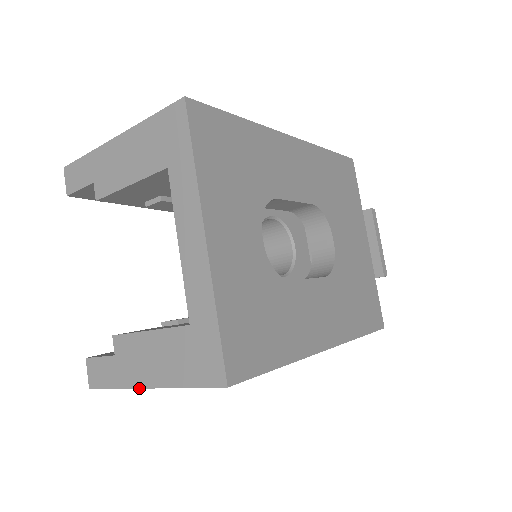
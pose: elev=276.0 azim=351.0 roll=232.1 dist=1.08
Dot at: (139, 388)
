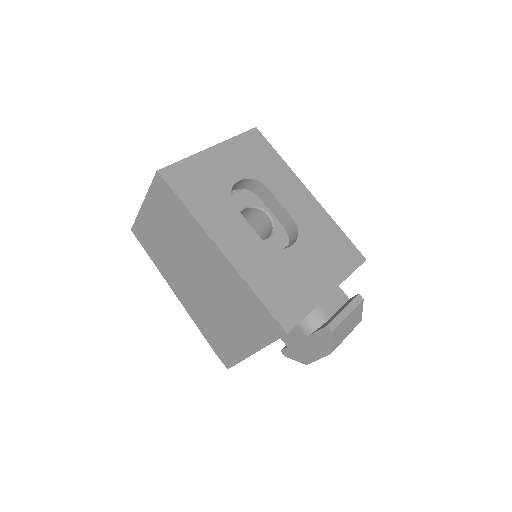
Dot at: (141, 207)
